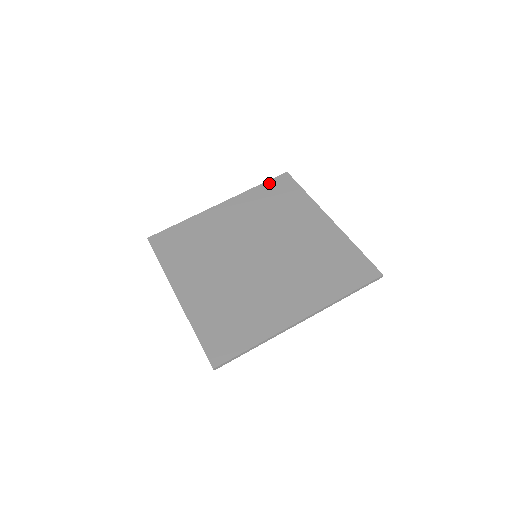
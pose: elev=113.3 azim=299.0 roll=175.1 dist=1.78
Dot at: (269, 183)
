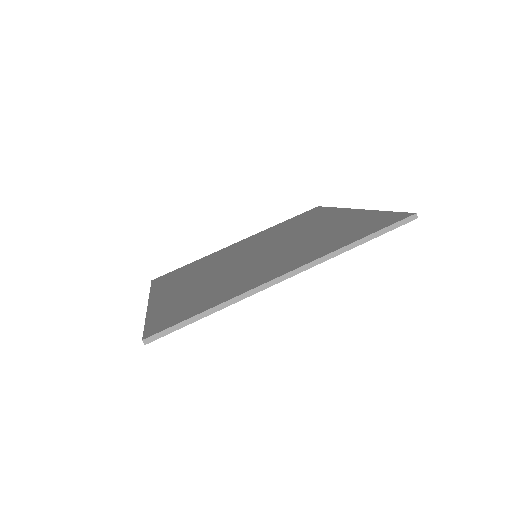
Dot at: (295, 217)
